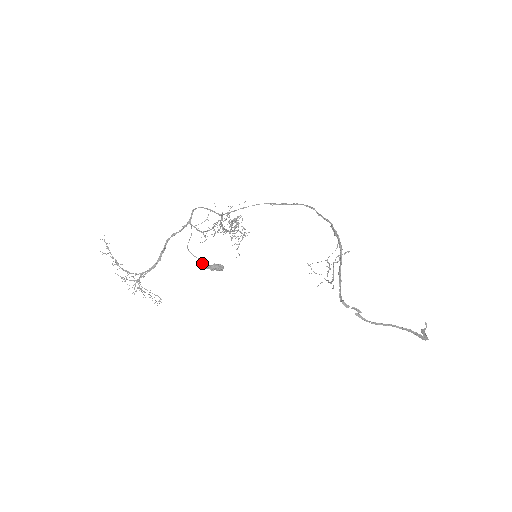
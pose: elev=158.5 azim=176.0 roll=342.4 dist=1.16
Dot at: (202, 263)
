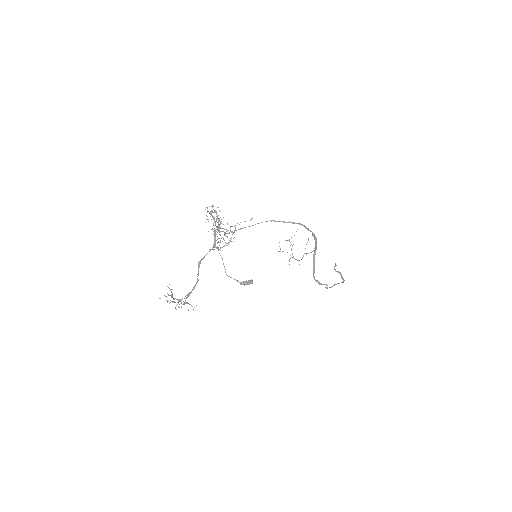
Dot at: (237, 281)
